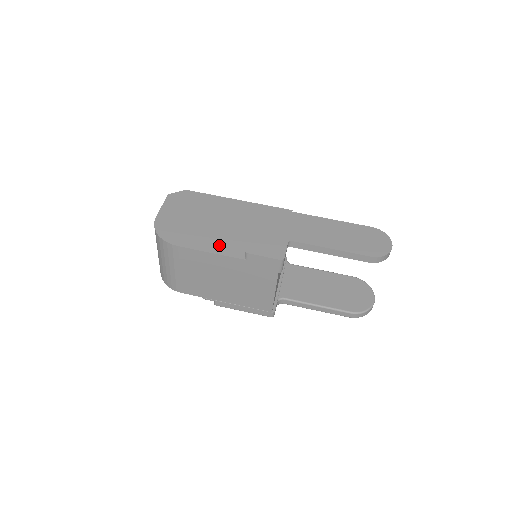
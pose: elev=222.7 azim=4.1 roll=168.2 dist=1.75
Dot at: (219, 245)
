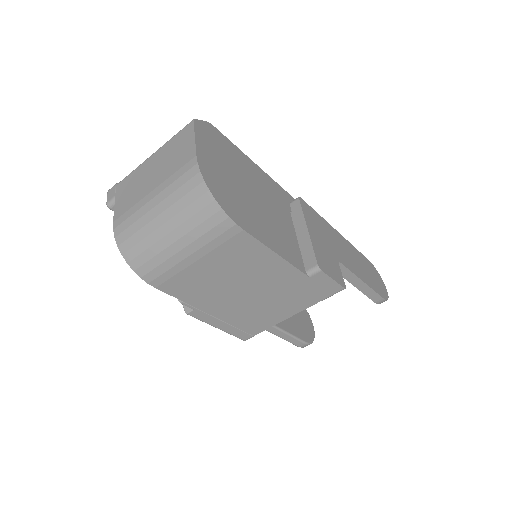
Dot at: (280, 243)
